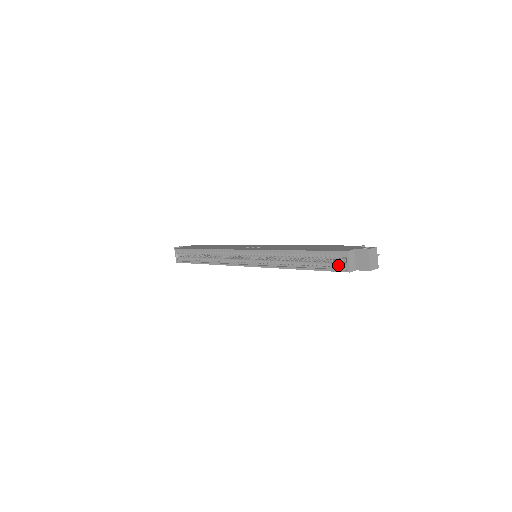
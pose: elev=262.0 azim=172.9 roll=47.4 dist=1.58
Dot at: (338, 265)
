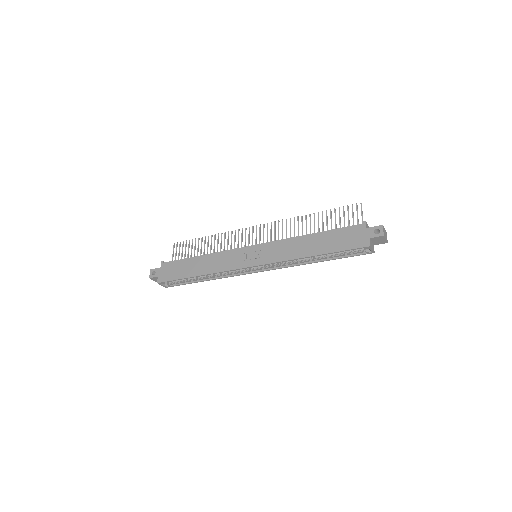
Dot at: (360, 251)
